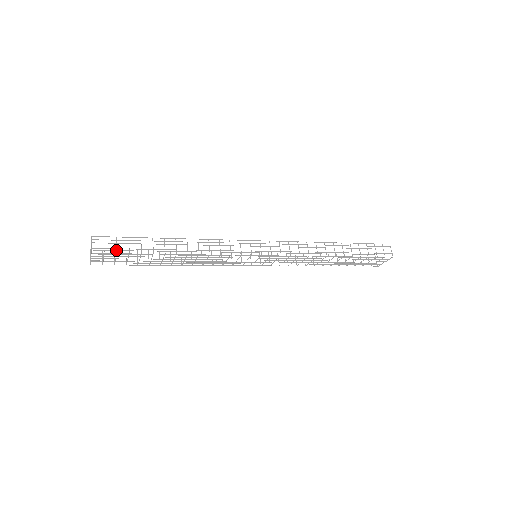
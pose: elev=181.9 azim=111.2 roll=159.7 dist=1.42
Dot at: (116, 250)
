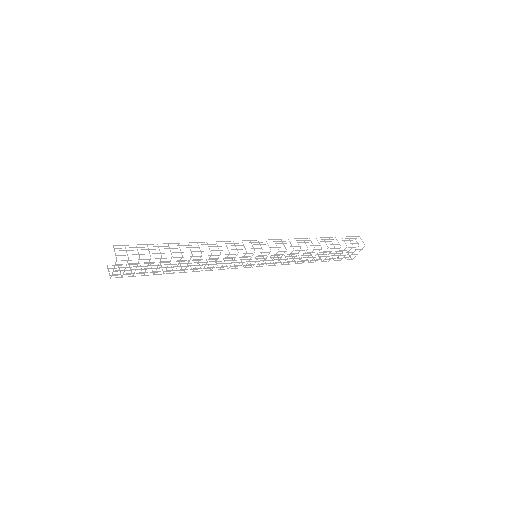
Dot at: (139, 256)
